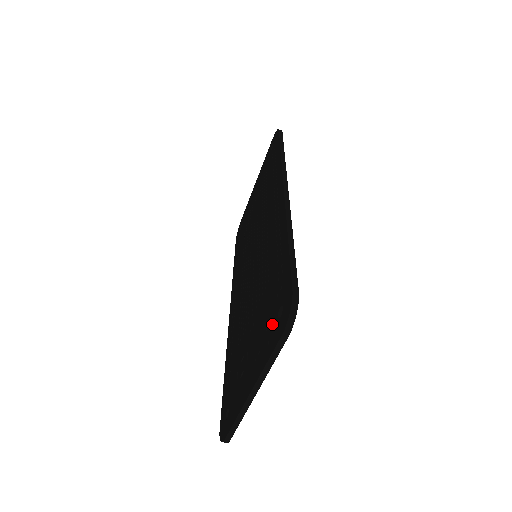
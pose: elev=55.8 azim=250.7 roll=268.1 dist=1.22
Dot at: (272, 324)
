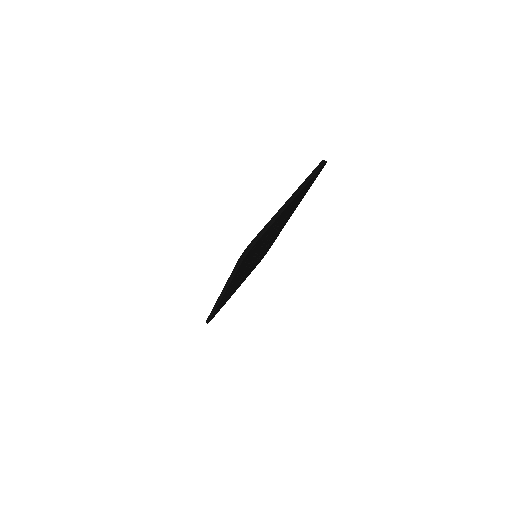
Dot at: occluded
